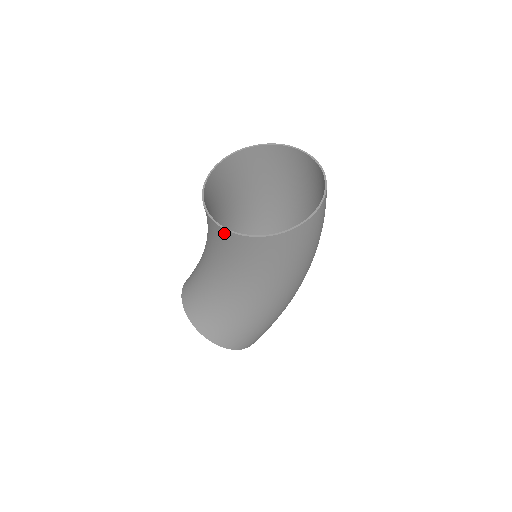
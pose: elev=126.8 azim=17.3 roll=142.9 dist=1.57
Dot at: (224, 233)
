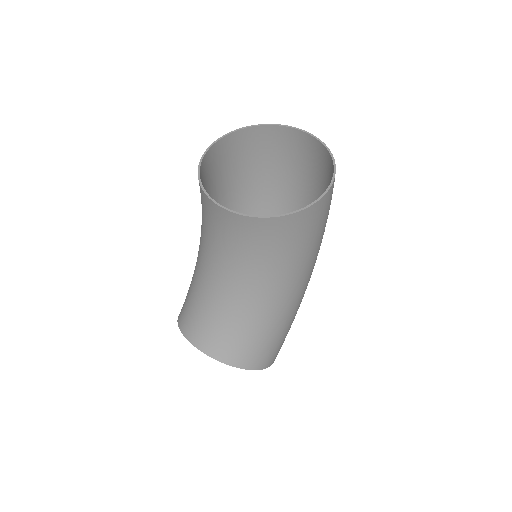
Dot at: (260, 224)
